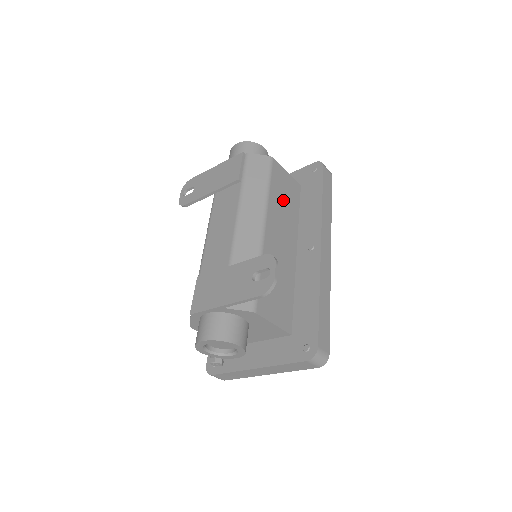
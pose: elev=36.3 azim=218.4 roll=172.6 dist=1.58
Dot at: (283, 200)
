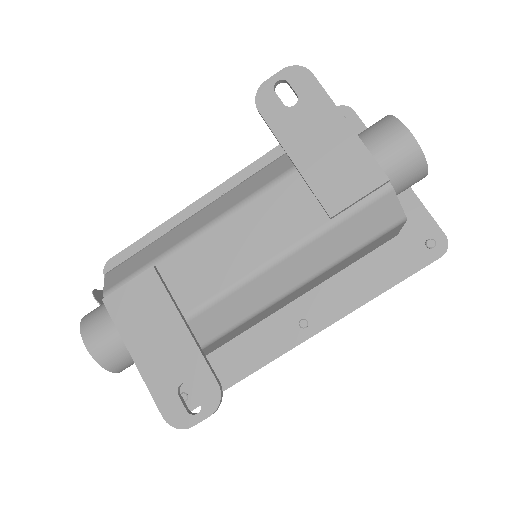
Dot at: (347, 262)
